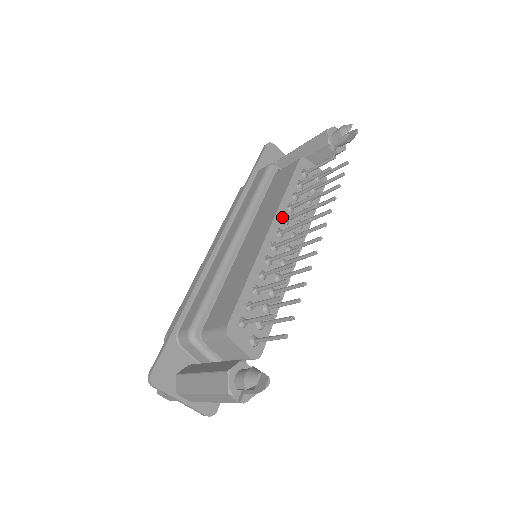
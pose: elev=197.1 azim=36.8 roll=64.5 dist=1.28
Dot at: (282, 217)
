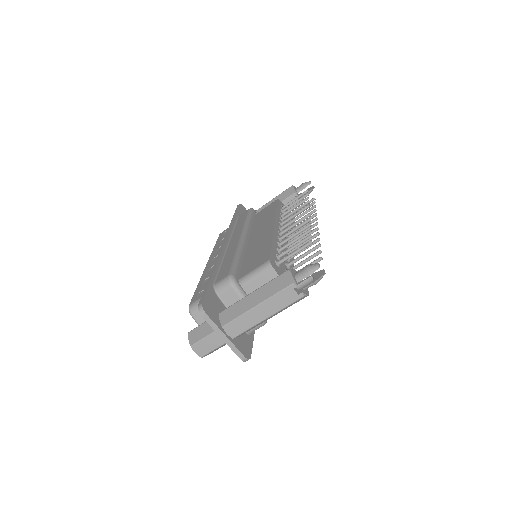
Dot at: (279, 222)
